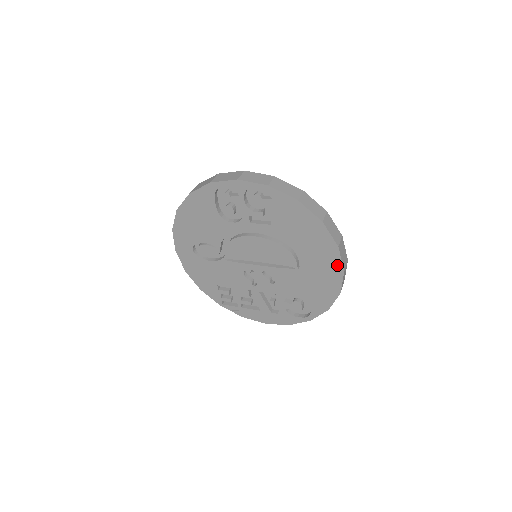
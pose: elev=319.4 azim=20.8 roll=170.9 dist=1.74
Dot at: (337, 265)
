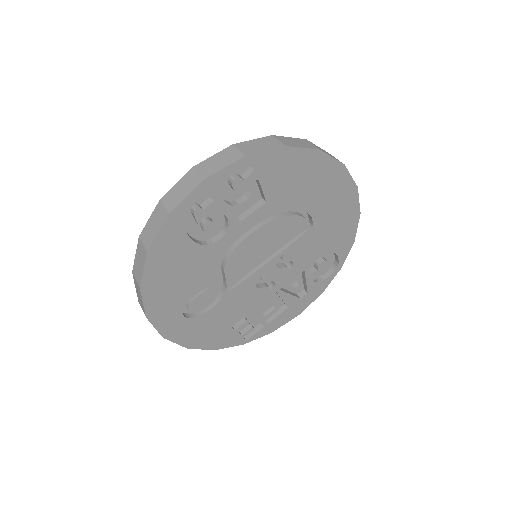
Dot at: (349, 186)
